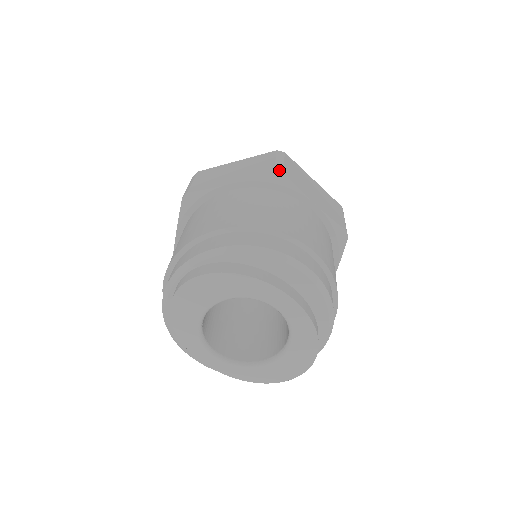
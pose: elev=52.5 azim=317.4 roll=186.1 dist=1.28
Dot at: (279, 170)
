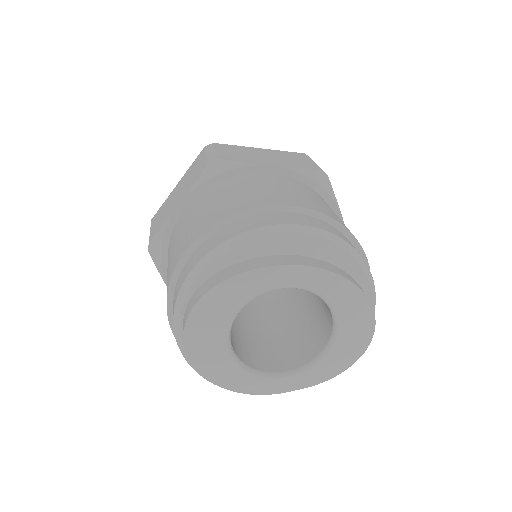
Dot at: (213, 159)
